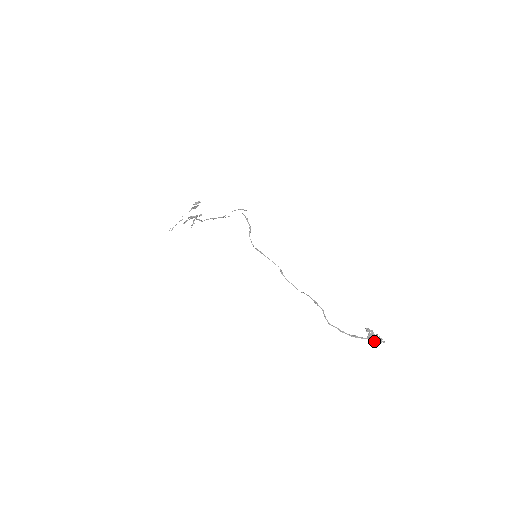
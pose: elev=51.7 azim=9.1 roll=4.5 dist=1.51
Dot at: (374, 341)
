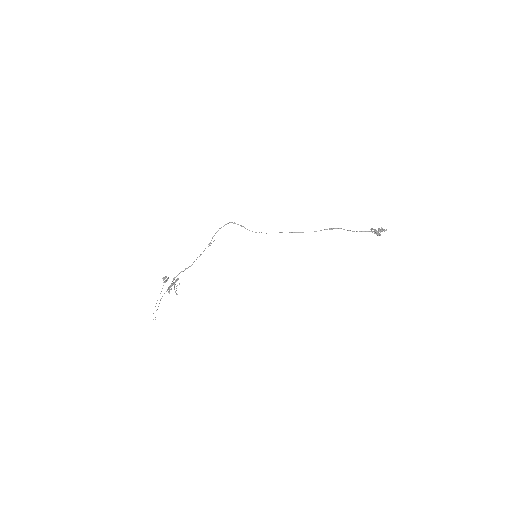
Dot at: (382, 231)
